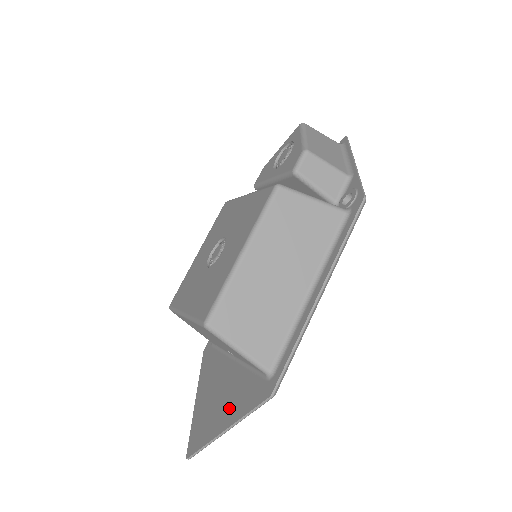
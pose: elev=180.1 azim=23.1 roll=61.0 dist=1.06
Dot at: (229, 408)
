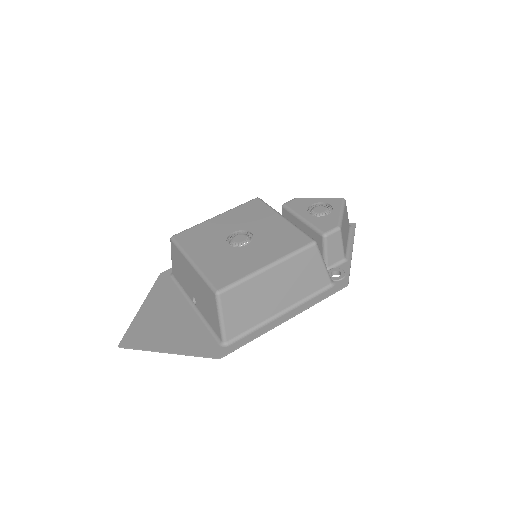
Dot at: (177, 339)
